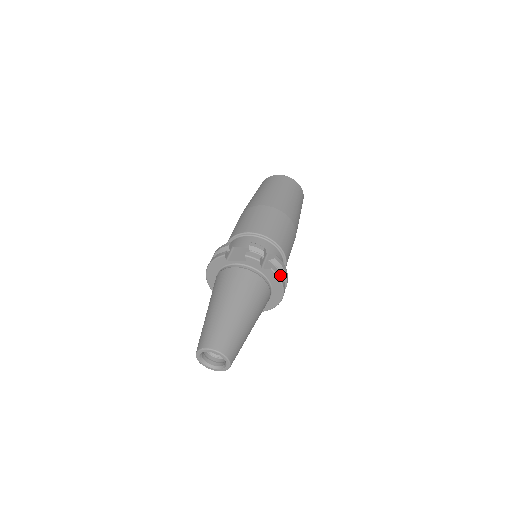
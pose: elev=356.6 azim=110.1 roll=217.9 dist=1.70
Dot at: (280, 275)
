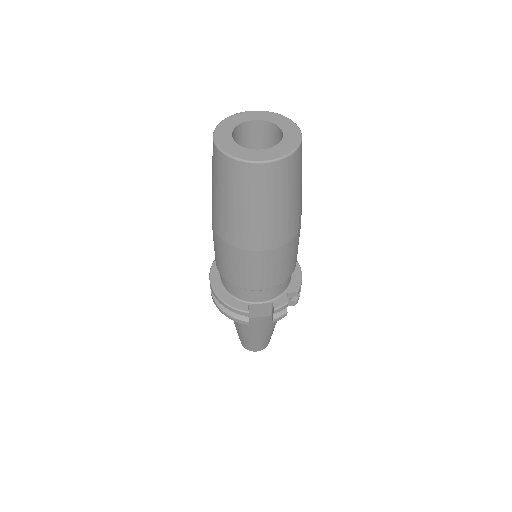
Dot at: (300, 291)
